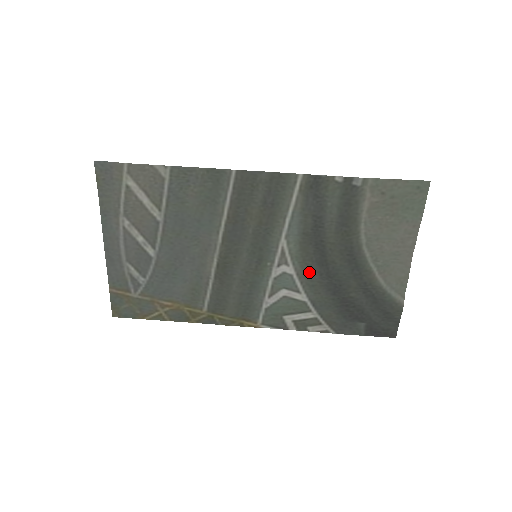
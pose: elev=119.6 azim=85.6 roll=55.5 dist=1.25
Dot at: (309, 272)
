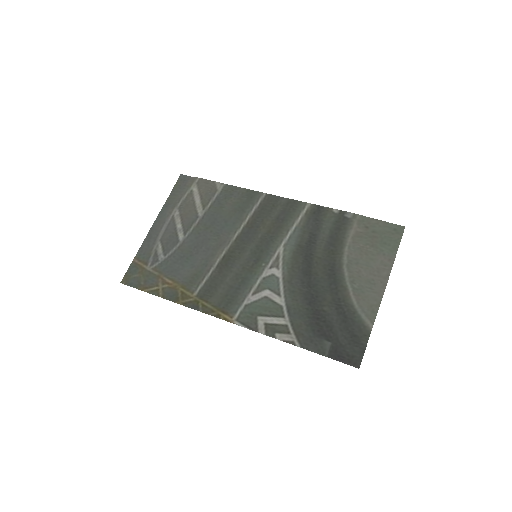
Dot at: (294, 278)
